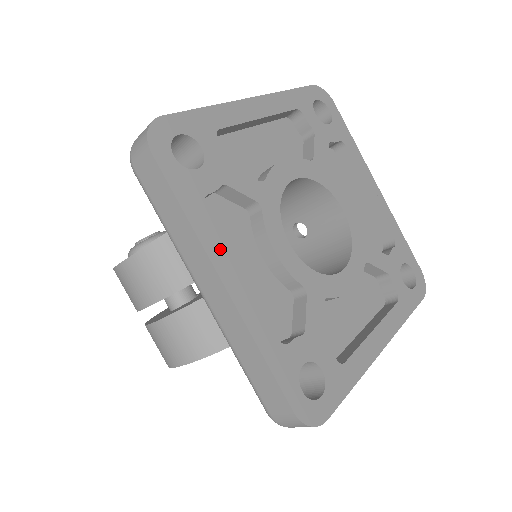
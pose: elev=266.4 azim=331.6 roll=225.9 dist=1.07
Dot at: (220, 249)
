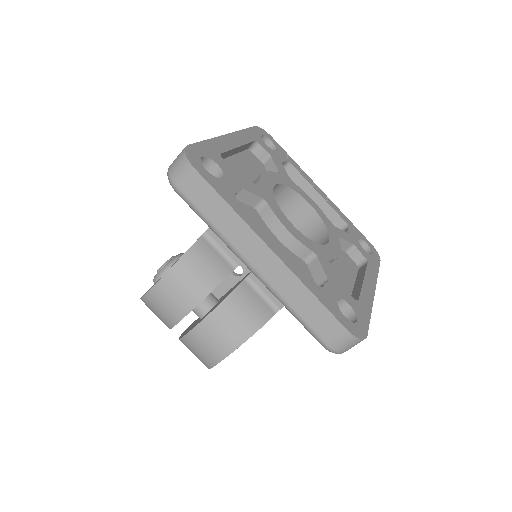
Dot at: (258, 228)
